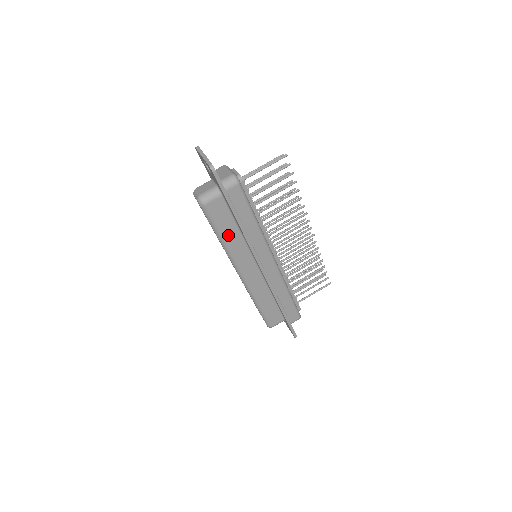
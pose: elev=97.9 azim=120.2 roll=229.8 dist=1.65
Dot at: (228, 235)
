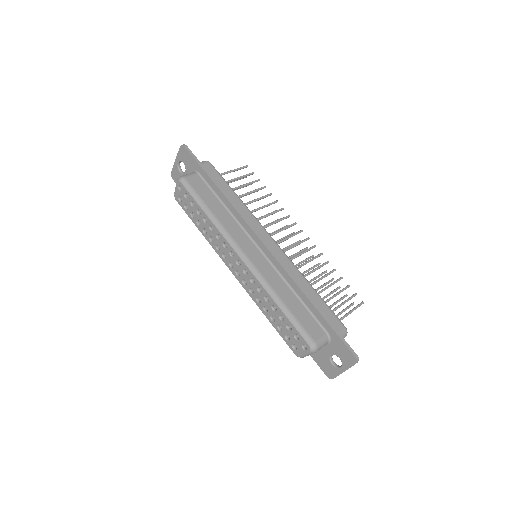
Dot at: (214, 209)
